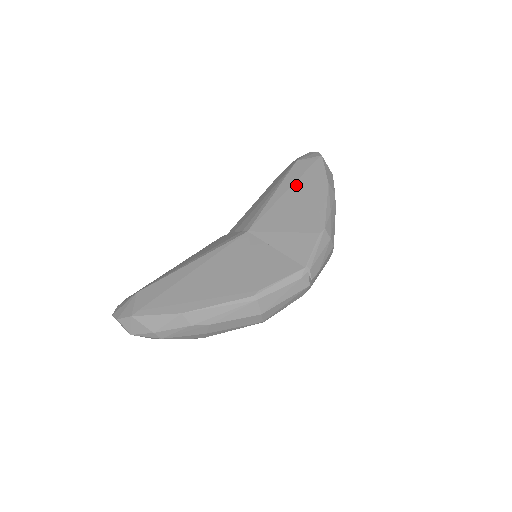
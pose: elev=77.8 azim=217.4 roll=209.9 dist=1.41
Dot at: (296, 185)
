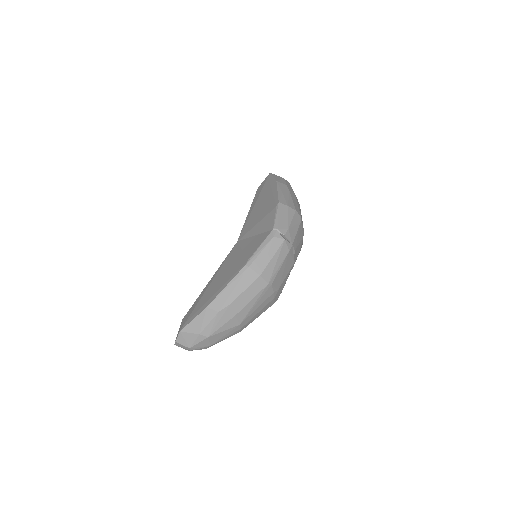
Dot at: (259, 198)
